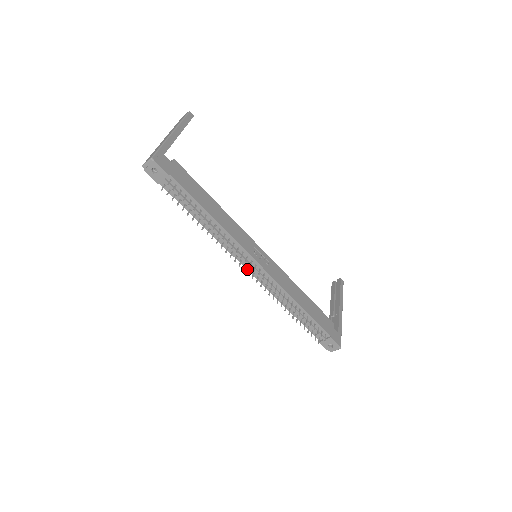
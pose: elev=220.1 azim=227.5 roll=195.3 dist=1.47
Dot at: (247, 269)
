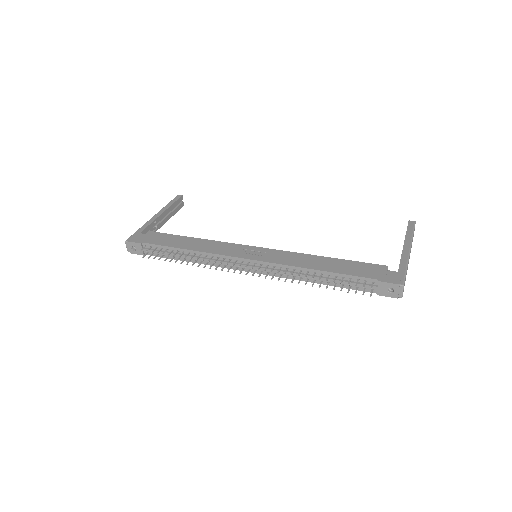
Dot at: occluded
